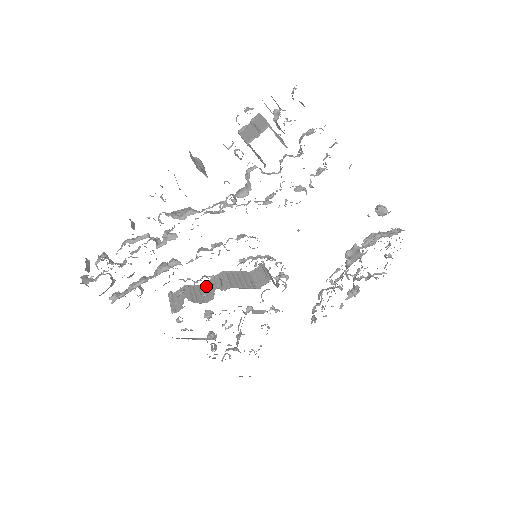
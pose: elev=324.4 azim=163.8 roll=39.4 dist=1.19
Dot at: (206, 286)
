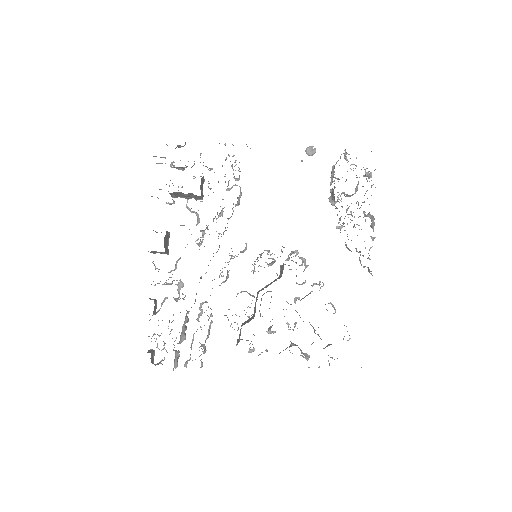
Dot at: occluded
